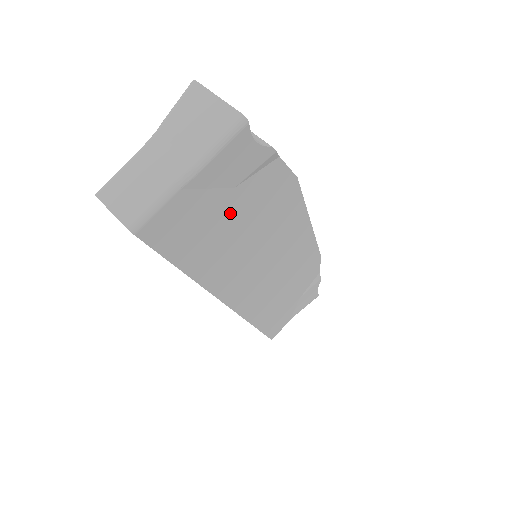
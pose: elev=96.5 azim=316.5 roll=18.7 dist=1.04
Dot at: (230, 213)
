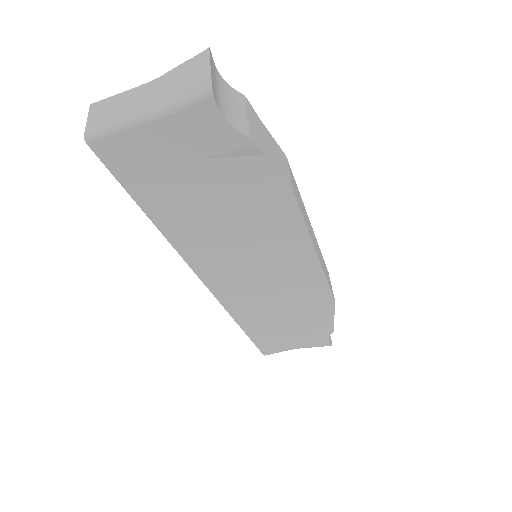
Dot at: (201, 182)
